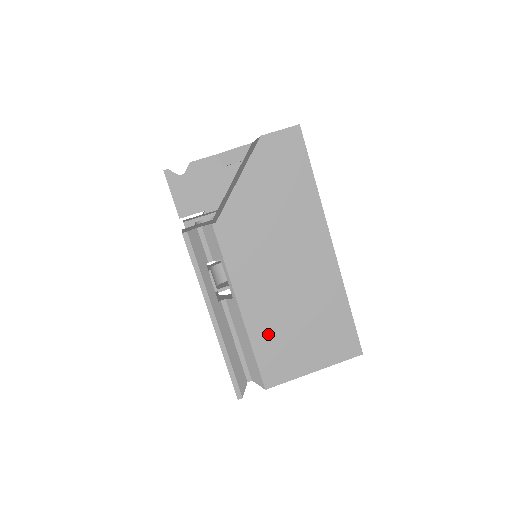
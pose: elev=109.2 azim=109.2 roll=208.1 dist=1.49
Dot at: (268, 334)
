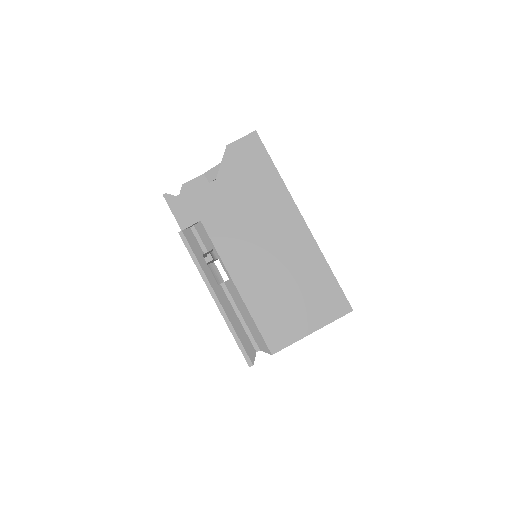
Dot at: (264, 305)
